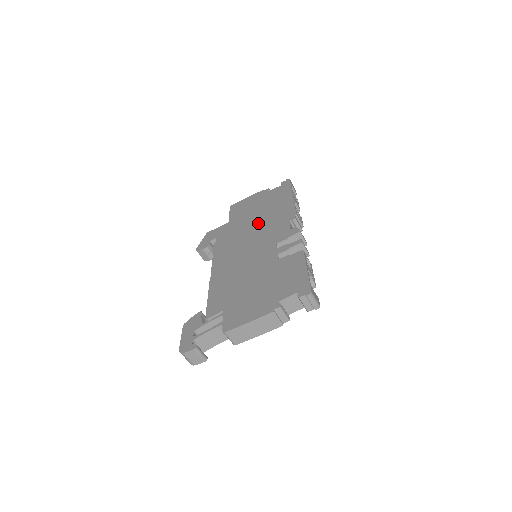
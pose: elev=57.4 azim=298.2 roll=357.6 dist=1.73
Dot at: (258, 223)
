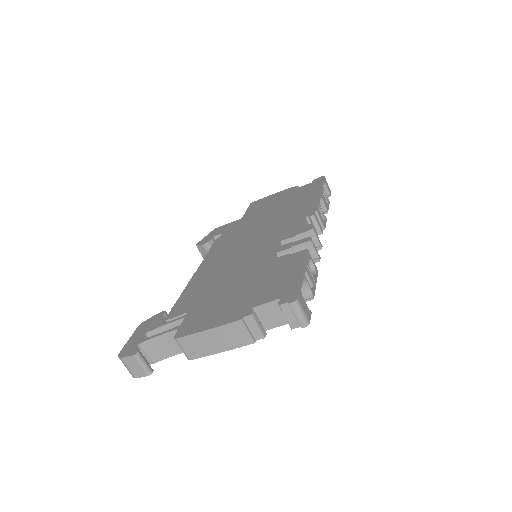
Dot at: (271, 219)
